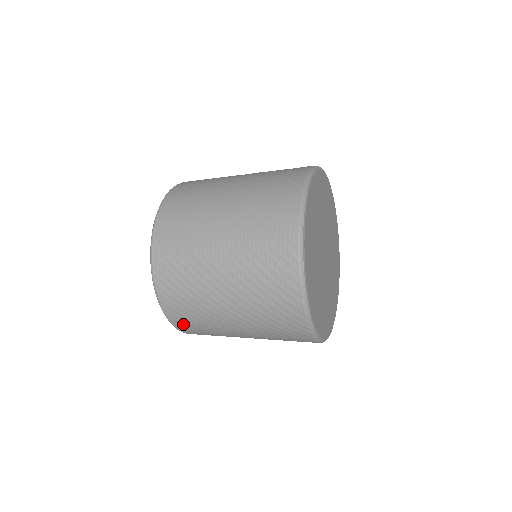
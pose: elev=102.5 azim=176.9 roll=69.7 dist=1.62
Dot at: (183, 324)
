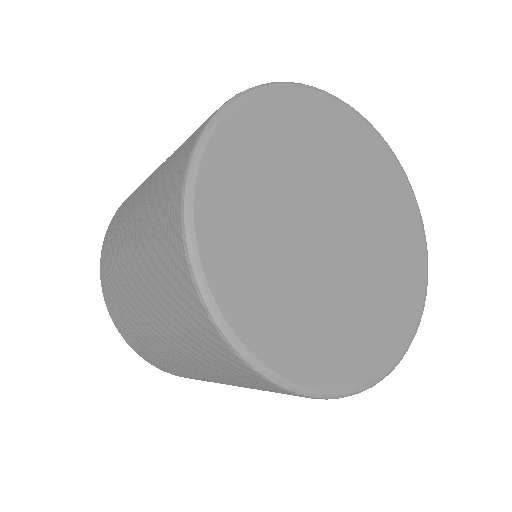
Dot at: occluded
